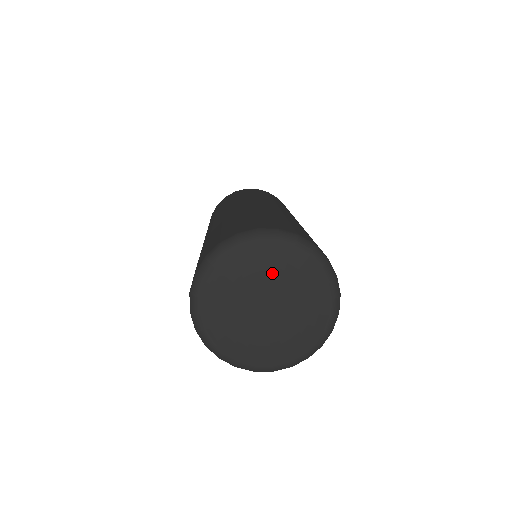
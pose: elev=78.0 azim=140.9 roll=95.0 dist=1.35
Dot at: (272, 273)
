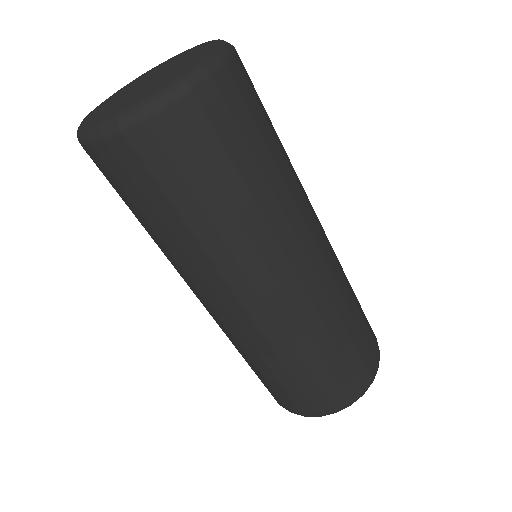
Dot at: (174, 58)
